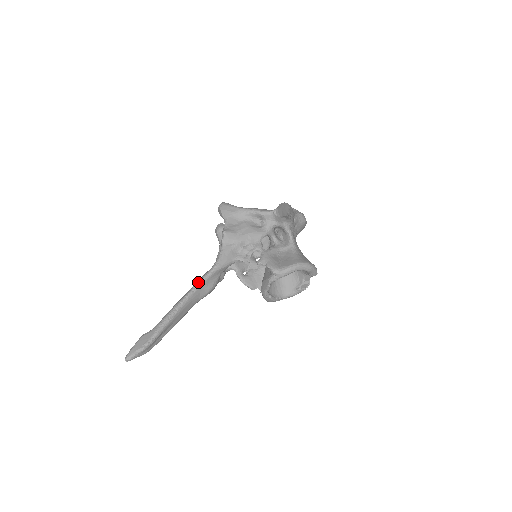
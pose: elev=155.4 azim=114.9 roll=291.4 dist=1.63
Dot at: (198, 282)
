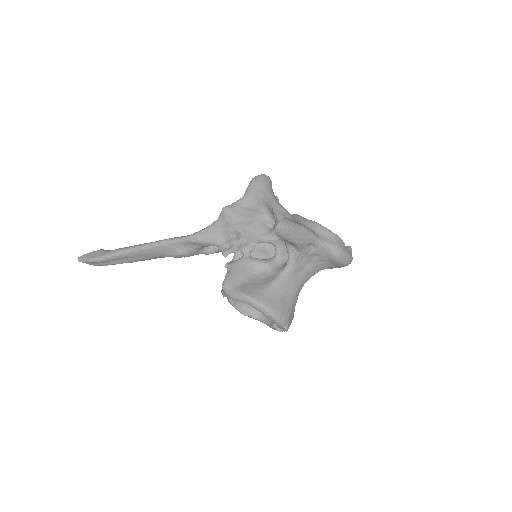
Dot at: (168, 239)
